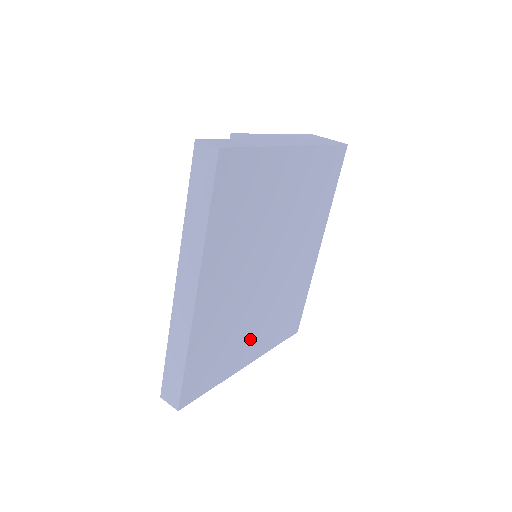
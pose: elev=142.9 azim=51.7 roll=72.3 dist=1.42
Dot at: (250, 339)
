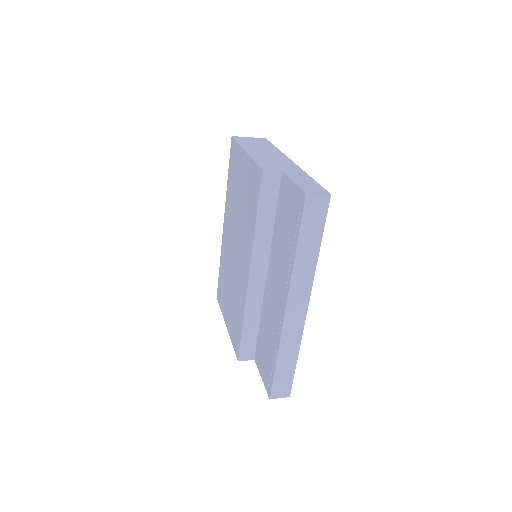
Dot at: occluded
